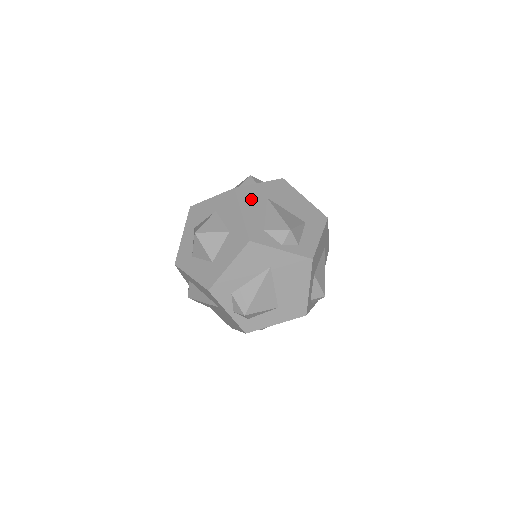
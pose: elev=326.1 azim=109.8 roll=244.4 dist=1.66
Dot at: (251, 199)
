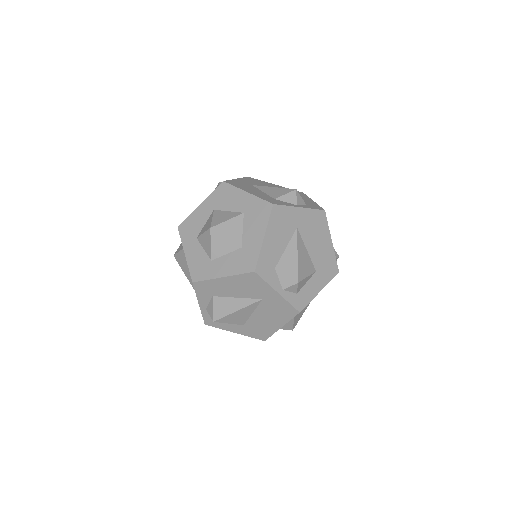
Dot at: (243, 186)
